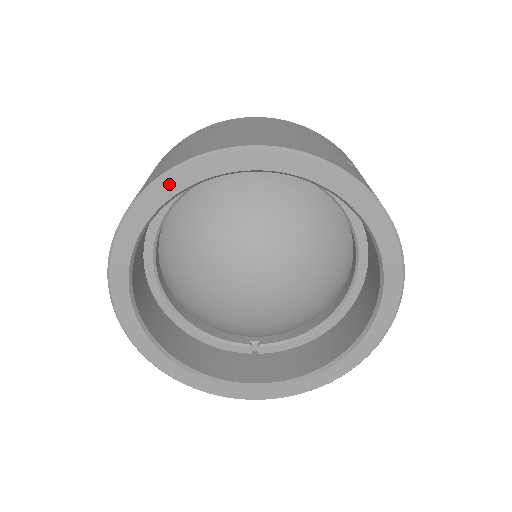
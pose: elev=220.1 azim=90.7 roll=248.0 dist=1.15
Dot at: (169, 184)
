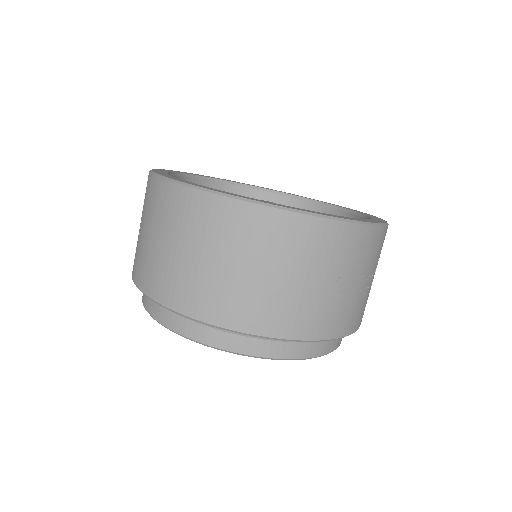
Dot at: occluded
